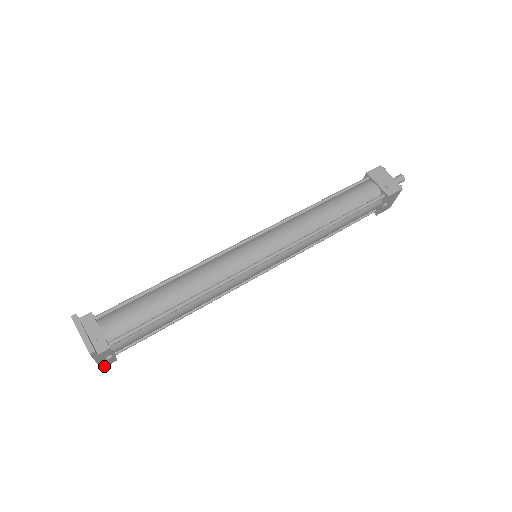
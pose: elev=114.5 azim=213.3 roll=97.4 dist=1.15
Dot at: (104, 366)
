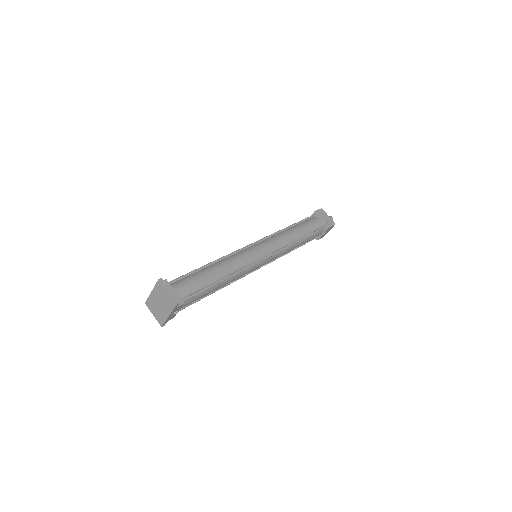
Dot at: (167, 321)
